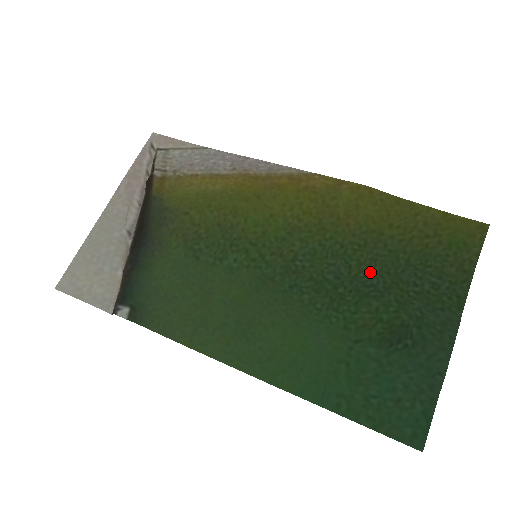
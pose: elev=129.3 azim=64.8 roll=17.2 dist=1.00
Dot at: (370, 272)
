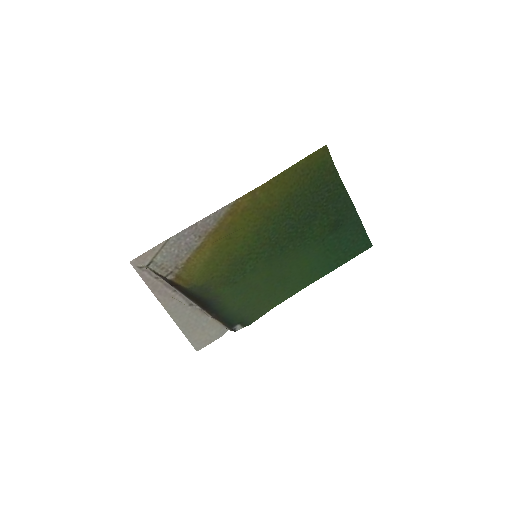
Dot at: (302, 212)
